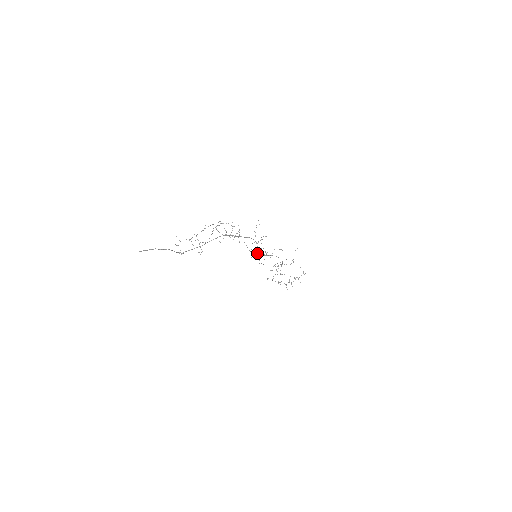
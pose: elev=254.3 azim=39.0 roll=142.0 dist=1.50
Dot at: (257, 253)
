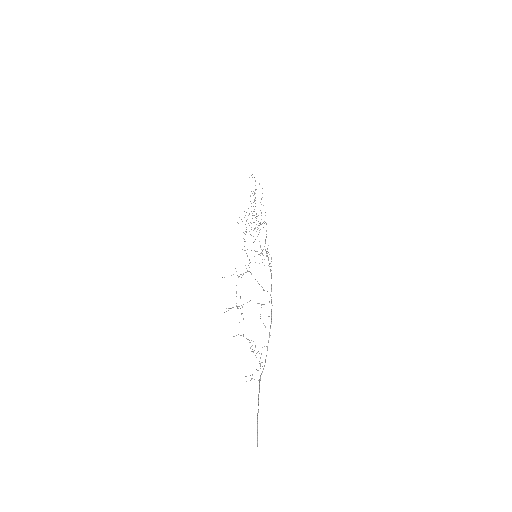
Dot at: occluded
